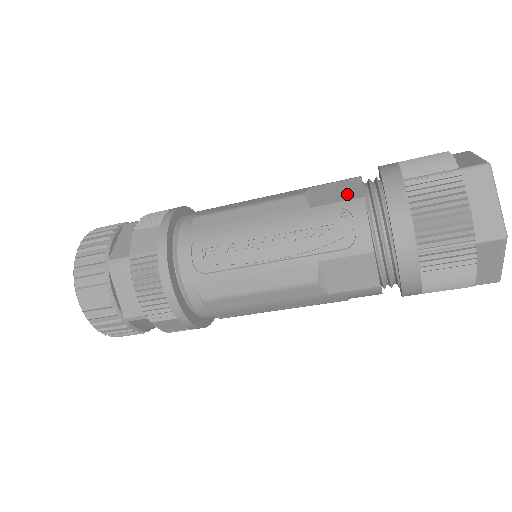
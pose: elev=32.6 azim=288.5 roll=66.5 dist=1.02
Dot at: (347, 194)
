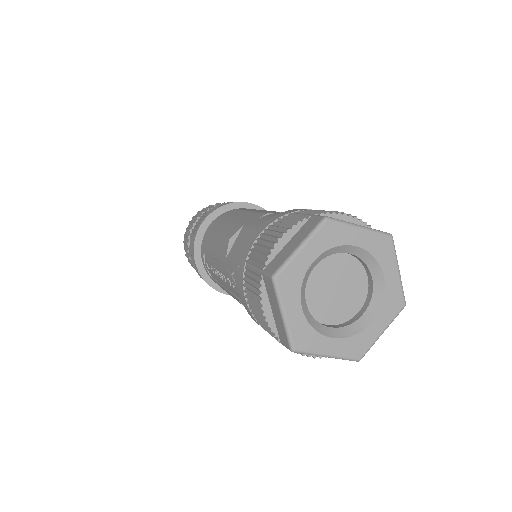
Dot at: (239, 253)
